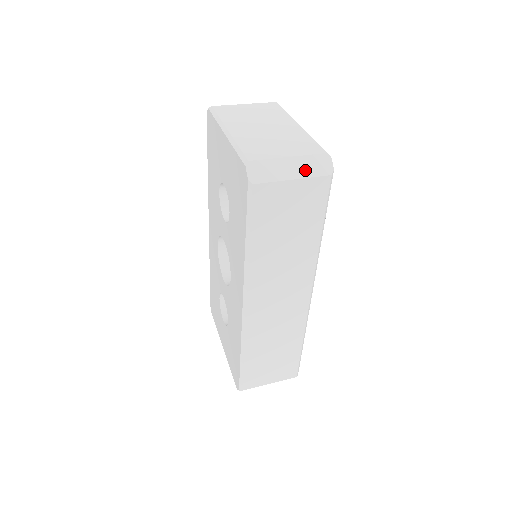
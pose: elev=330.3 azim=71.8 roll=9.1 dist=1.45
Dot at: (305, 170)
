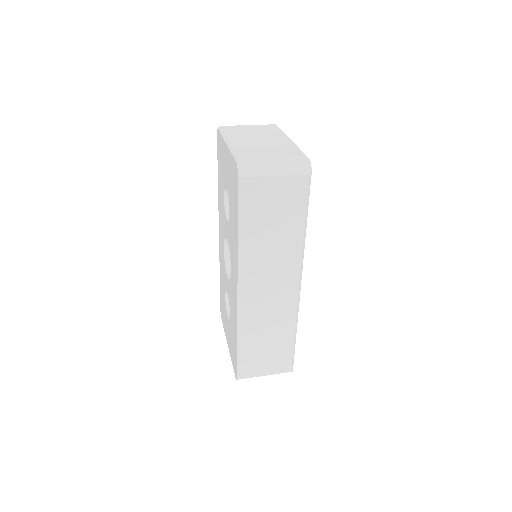
Dot at: (287, 168)
